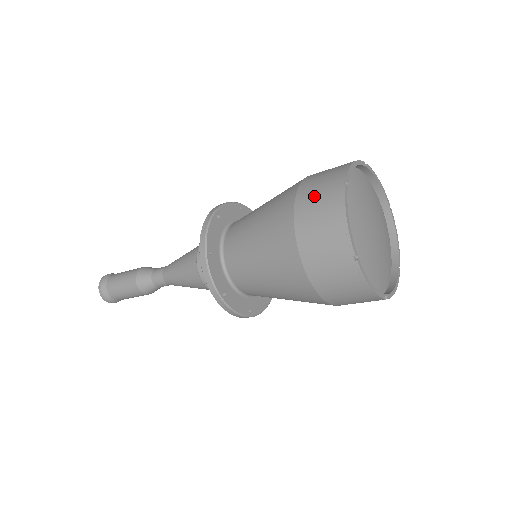
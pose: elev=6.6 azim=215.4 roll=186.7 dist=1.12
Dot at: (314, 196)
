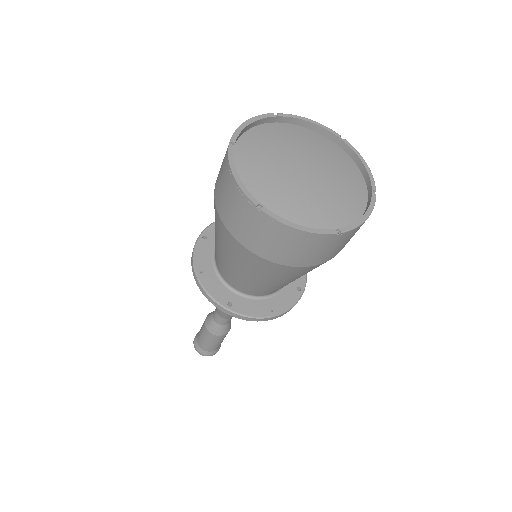
Dot at: (219, 173)
